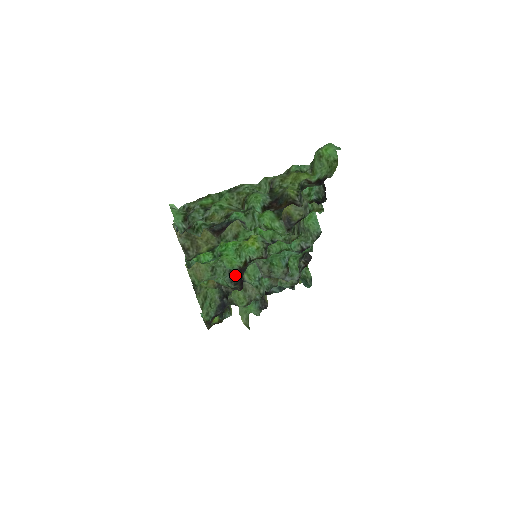
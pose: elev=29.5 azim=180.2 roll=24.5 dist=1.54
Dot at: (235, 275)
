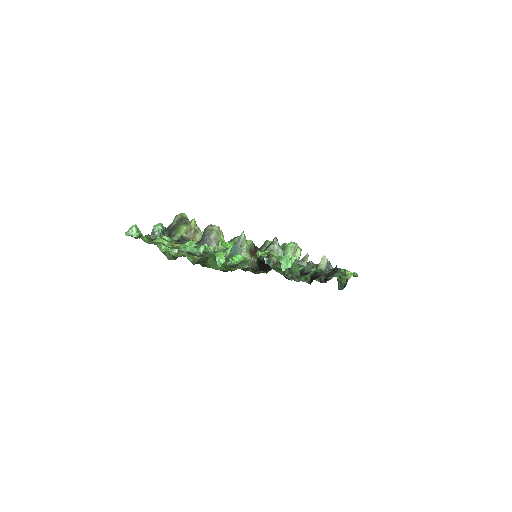
Dot at: occluded
